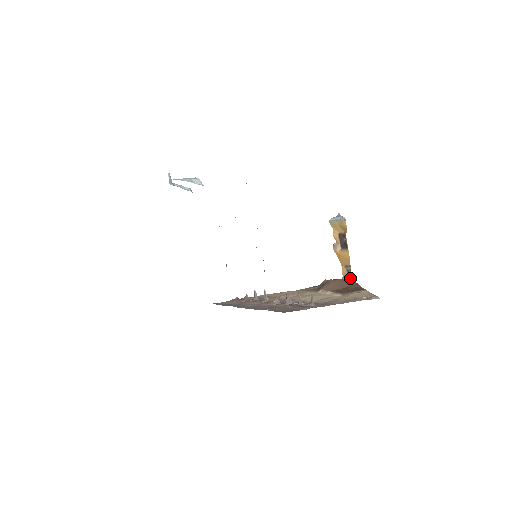
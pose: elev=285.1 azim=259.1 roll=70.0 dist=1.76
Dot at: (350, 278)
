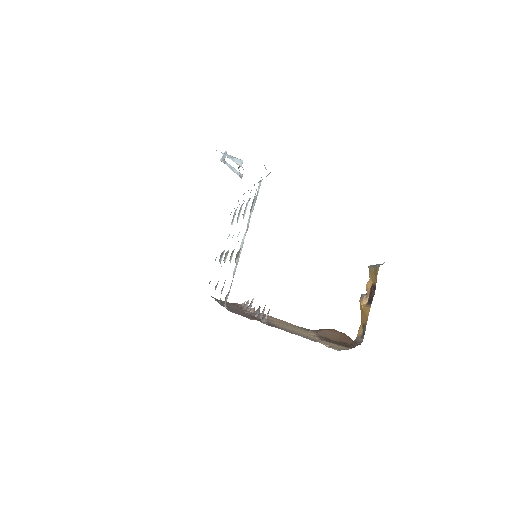
Dot at: (360, 341)
